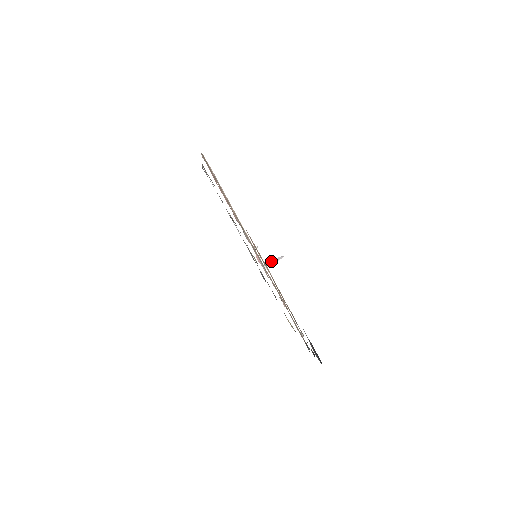
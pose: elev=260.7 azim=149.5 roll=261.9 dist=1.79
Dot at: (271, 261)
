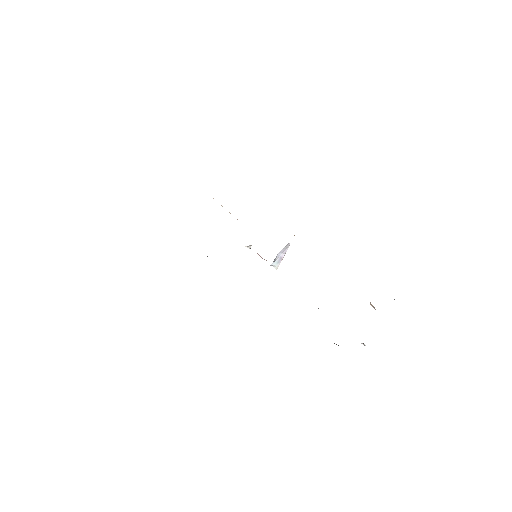
Dot at: (278, 256)
